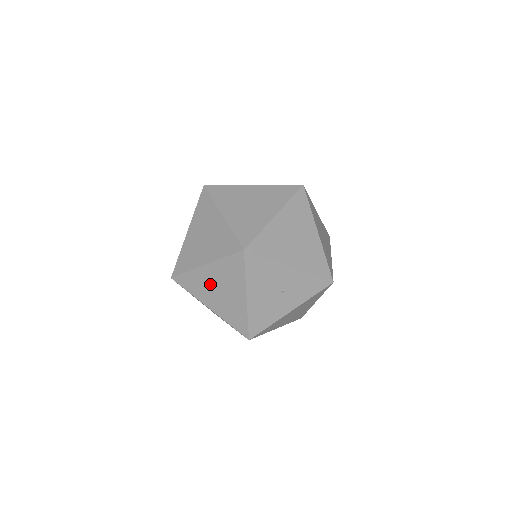
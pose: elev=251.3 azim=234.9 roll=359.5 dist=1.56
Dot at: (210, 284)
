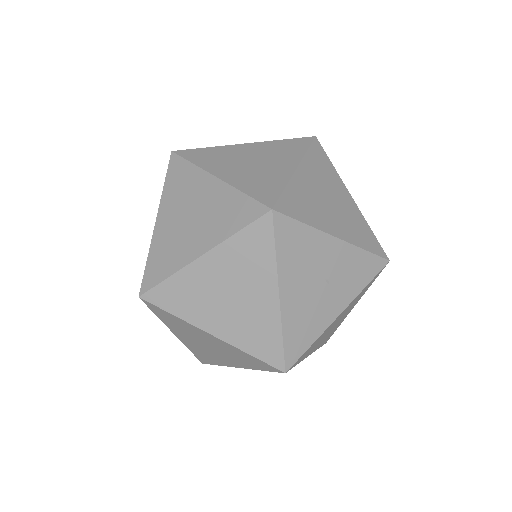
Dot at: (211, 289)
